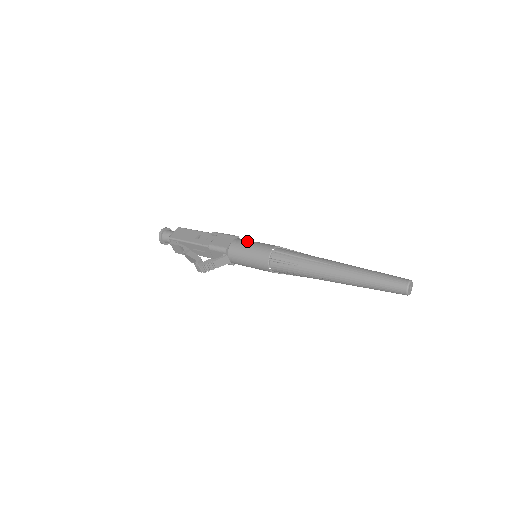
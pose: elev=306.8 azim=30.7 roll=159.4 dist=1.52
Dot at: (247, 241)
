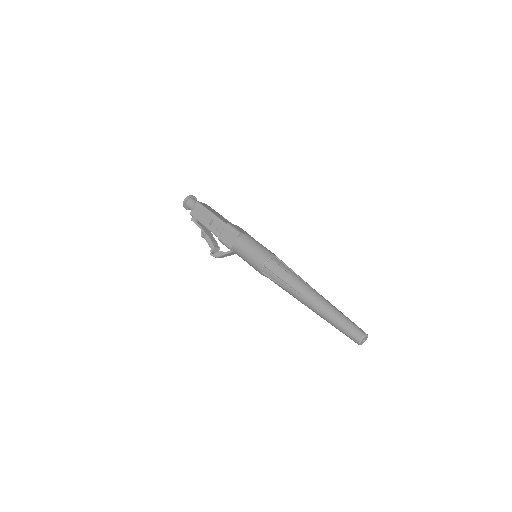
Dot at: (246, 245)
